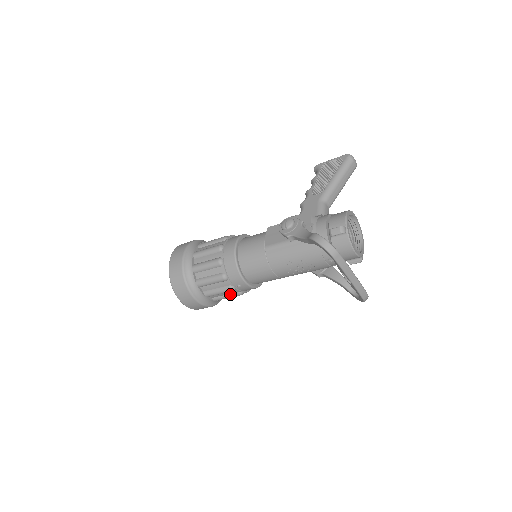
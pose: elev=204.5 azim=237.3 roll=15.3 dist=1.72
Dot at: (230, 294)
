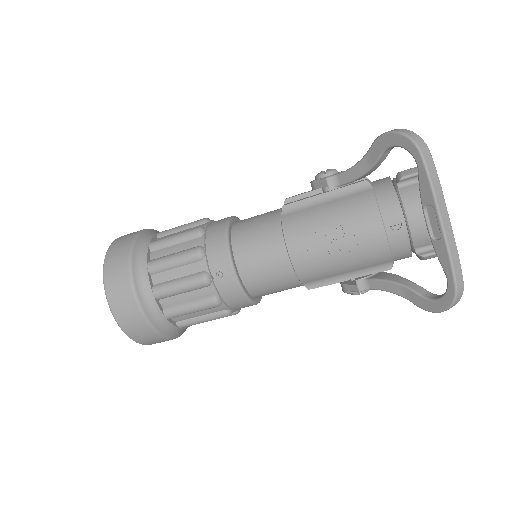
Dot at: (197, 300)
